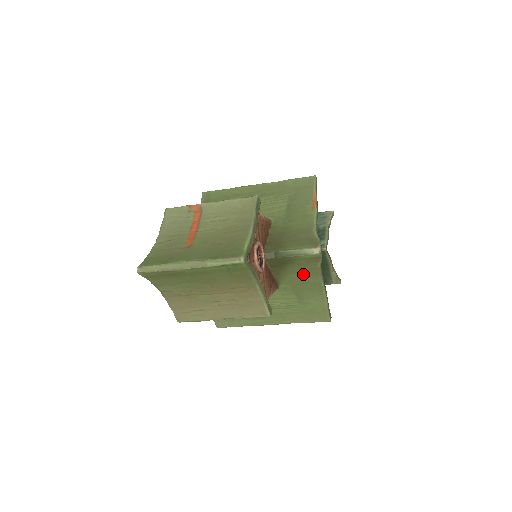
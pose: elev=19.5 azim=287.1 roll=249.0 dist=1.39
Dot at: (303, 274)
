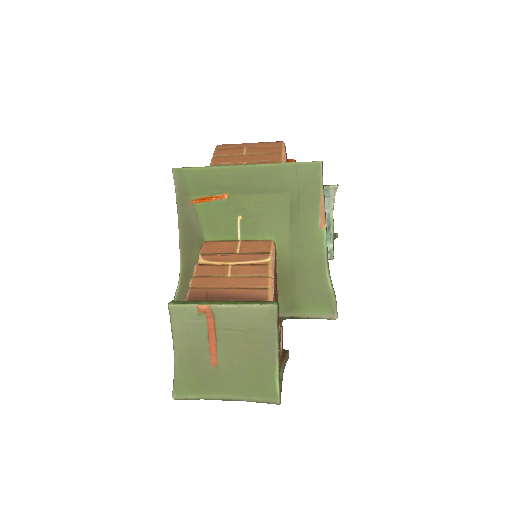
Dot at: occluded
